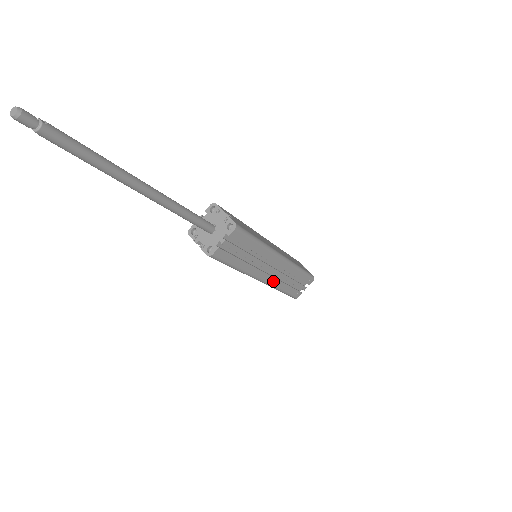
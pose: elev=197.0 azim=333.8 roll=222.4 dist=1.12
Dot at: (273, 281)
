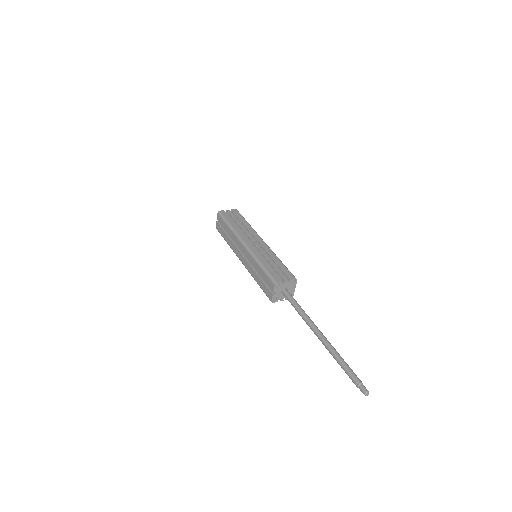
Dot at: occluded
